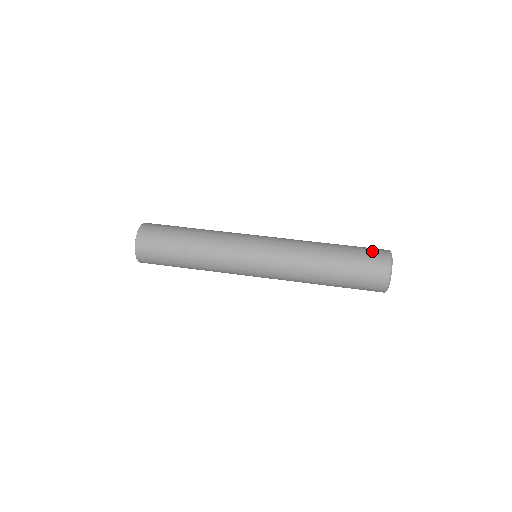
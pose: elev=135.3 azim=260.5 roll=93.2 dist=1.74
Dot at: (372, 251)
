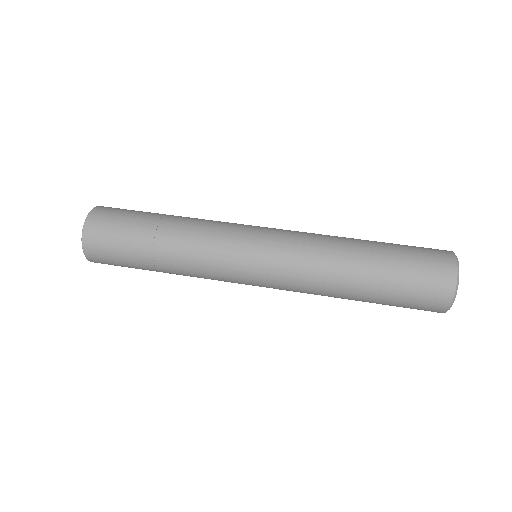
Dot at: occluded
